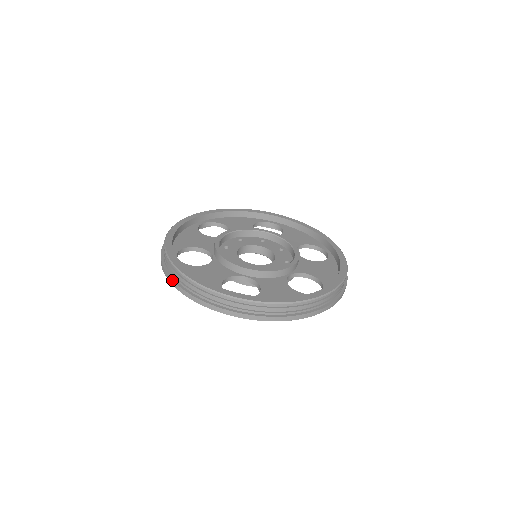
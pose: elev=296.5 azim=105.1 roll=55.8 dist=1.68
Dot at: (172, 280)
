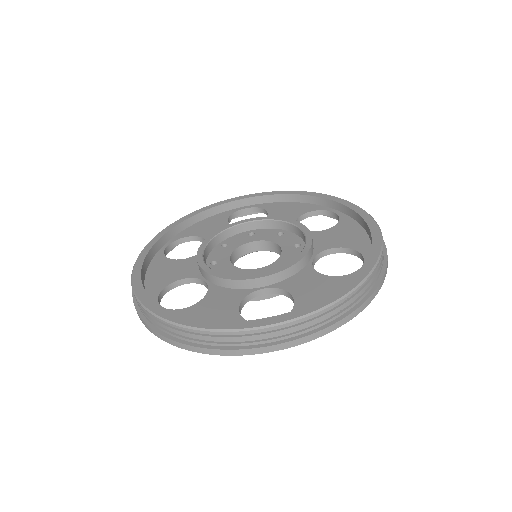
Dot at: (172, 340)
